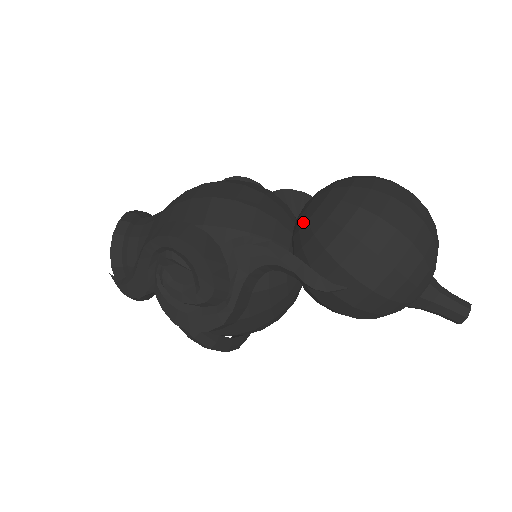
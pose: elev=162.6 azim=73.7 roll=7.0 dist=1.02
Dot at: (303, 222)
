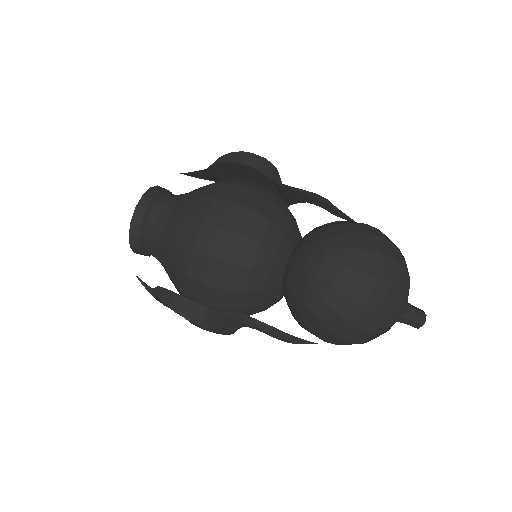
Dot at: (291, 286)
